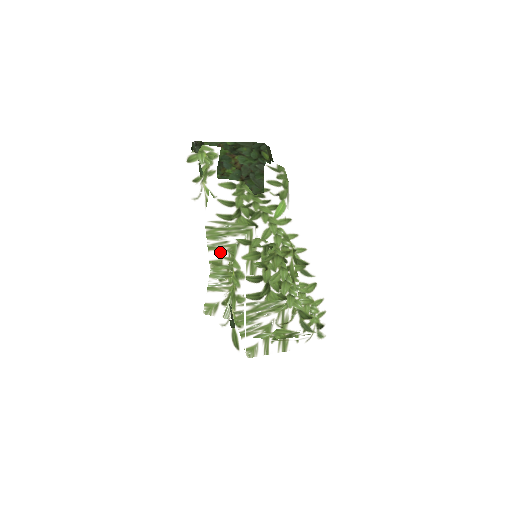
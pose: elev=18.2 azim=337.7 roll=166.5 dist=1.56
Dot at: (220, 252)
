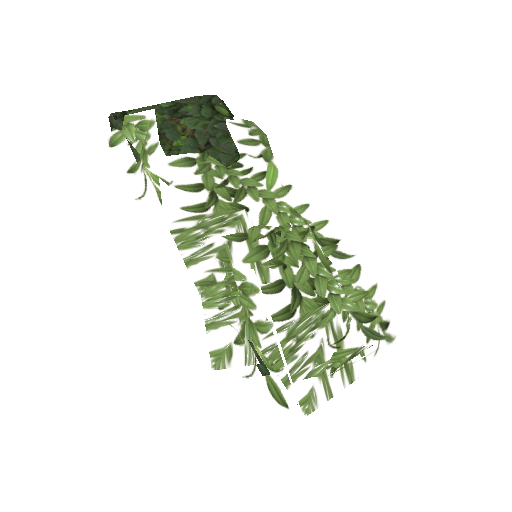
Dot at: (207, 263)
